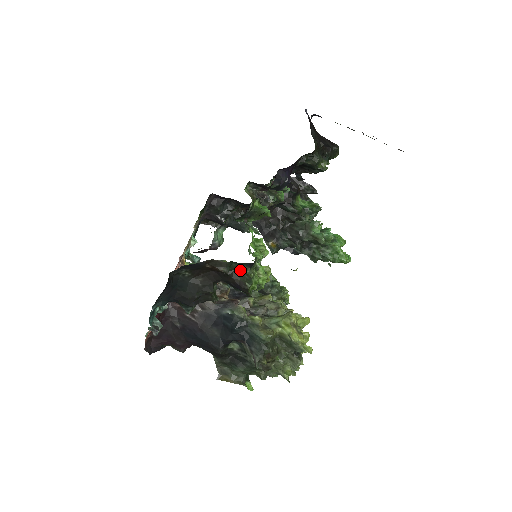
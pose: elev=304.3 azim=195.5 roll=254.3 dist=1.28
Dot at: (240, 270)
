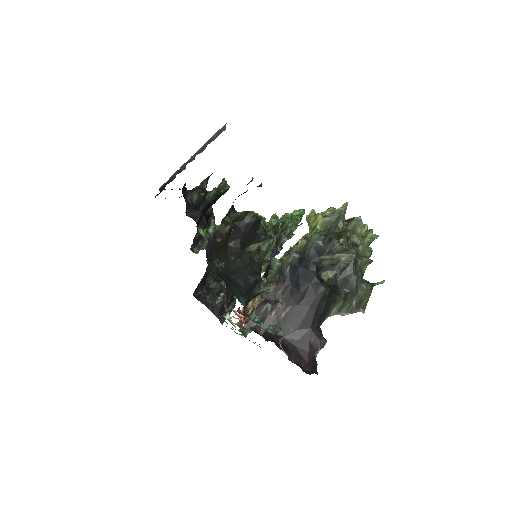
Dot at: (235, 219)
